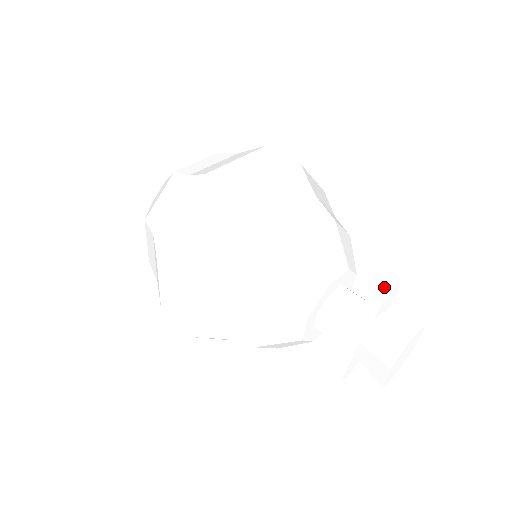
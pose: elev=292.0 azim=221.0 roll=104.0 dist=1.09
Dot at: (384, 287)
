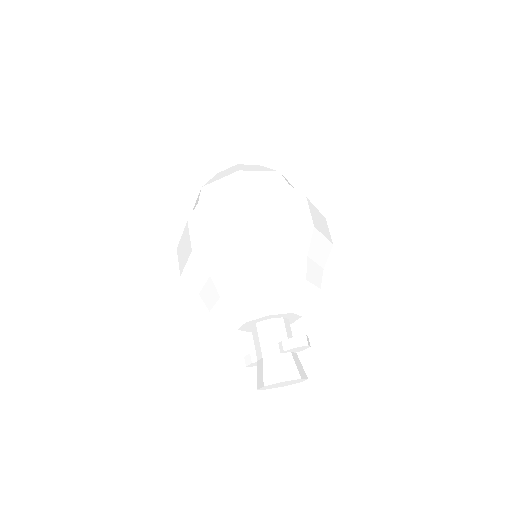
Dot at: (298, 341)
